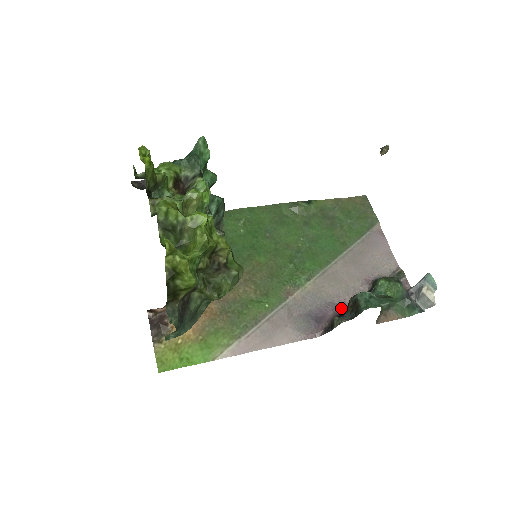
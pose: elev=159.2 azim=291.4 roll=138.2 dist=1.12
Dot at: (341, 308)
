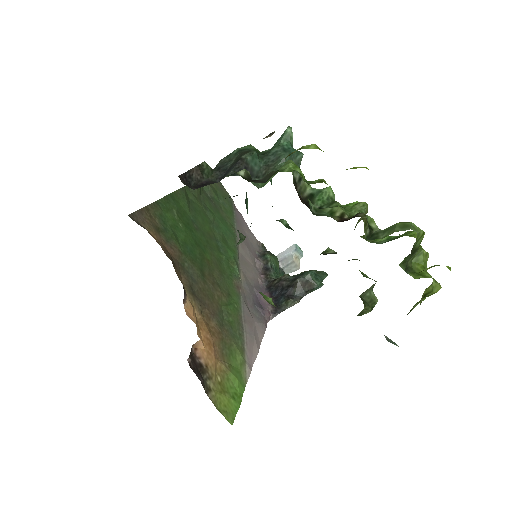
Dot at: (263, 289)
